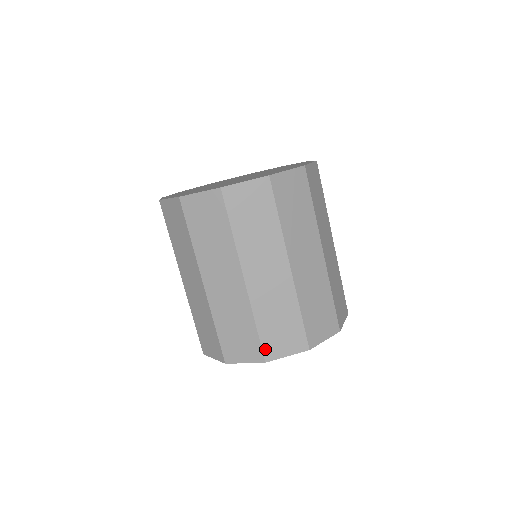
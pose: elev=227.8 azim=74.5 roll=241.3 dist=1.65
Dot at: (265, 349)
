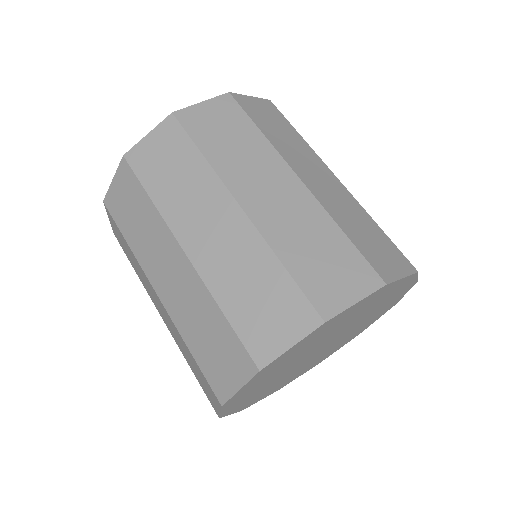
Dot at: (213, 385)
